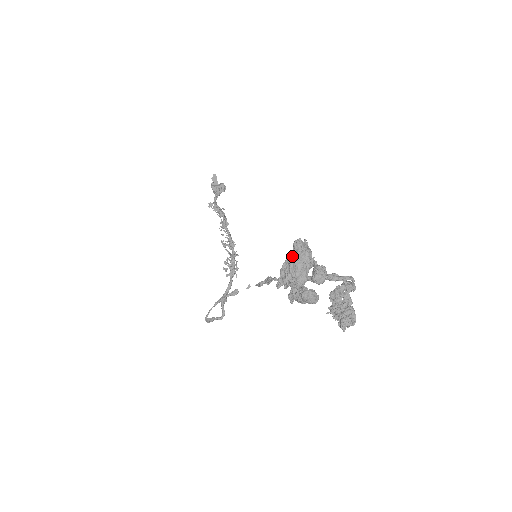
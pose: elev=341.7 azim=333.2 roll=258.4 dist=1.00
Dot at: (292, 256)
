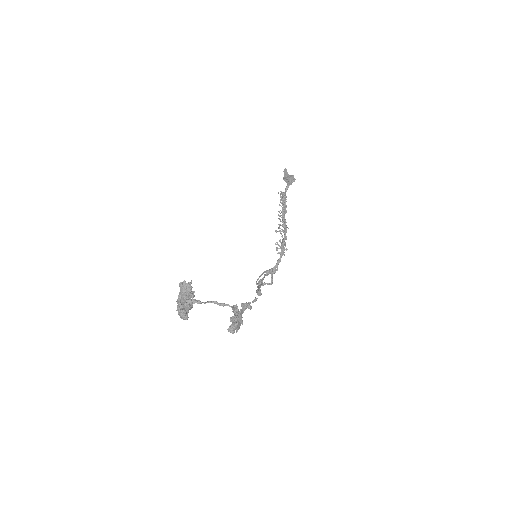
Dot at: (181, 289)
